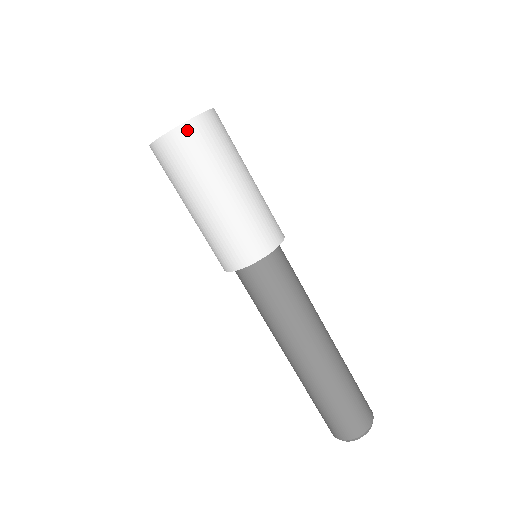
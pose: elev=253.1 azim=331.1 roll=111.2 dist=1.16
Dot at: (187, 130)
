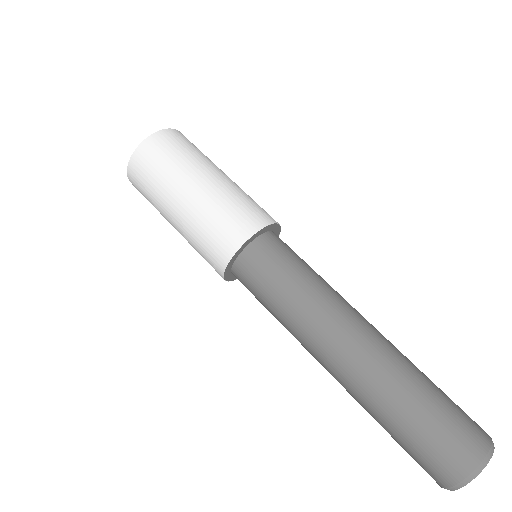
Dot at: (184, 136)
